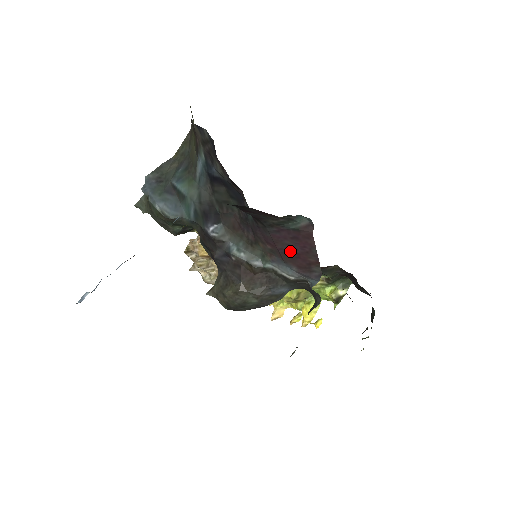
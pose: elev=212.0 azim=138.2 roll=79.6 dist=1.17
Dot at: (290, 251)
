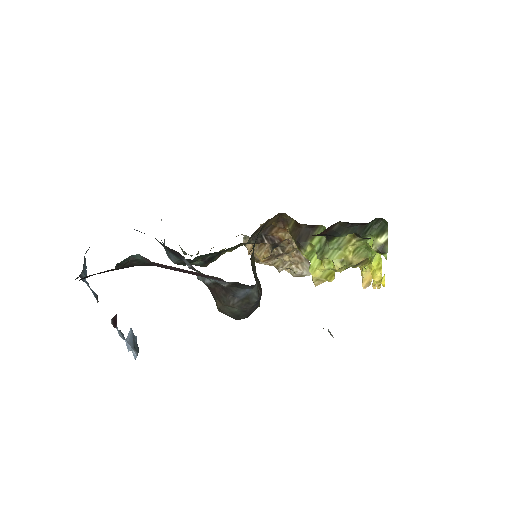
Dot at: (185, 272)
